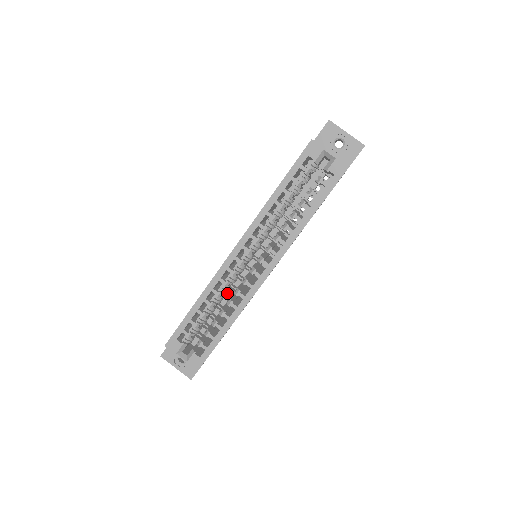
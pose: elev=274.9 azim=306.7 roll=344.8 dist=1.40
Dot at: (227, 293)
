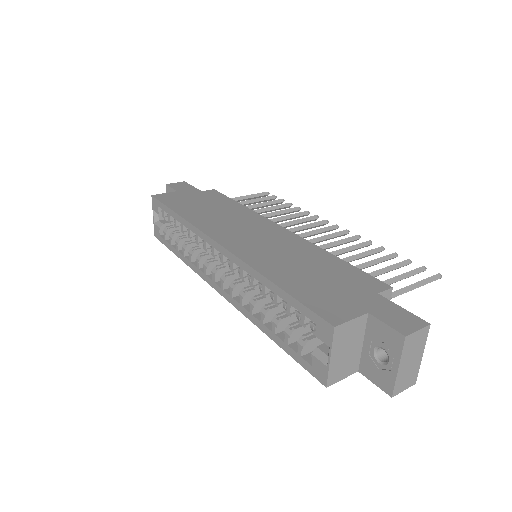
Dot at: occluded
